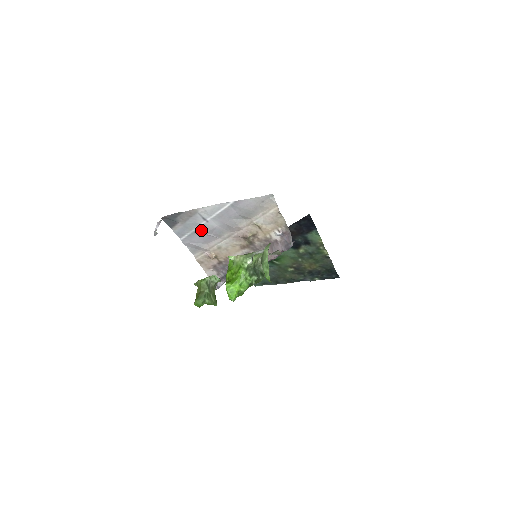
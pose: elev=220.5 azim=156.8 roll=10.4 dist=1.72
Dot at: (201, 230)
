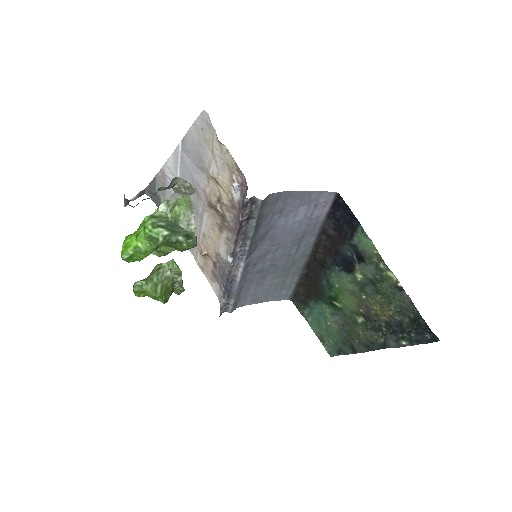
Dot at: occluded
